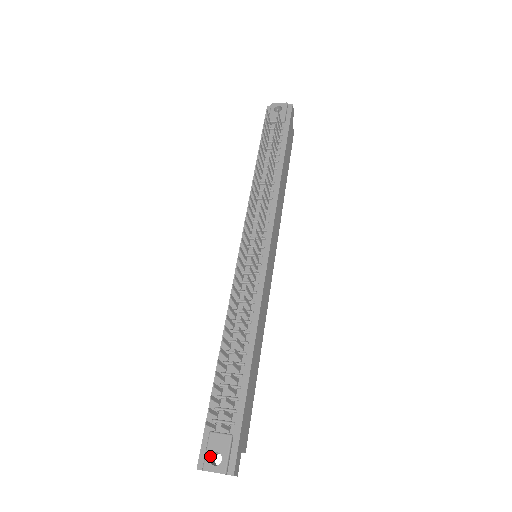
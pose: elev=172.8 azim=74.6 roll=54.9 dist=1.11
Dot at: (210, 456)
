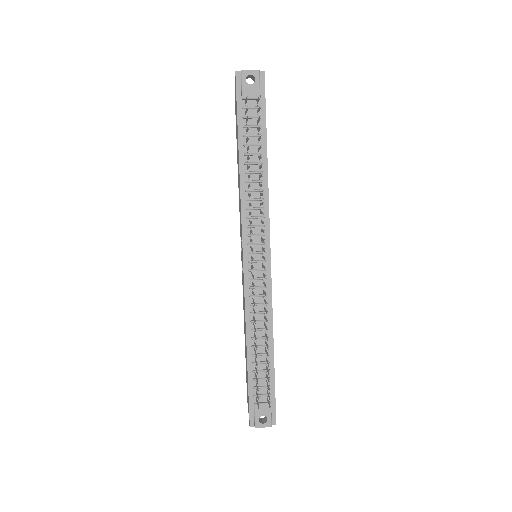
Dot at: occluded
